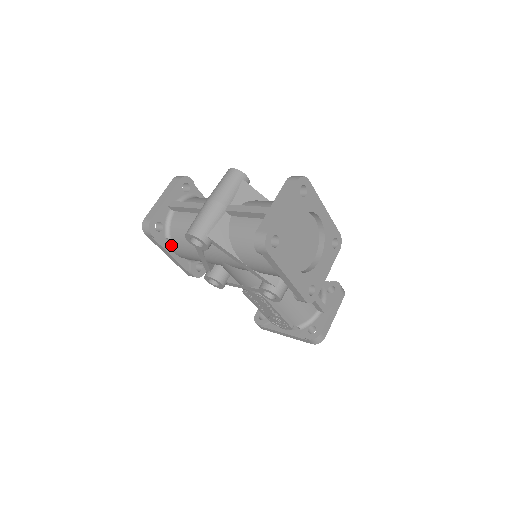
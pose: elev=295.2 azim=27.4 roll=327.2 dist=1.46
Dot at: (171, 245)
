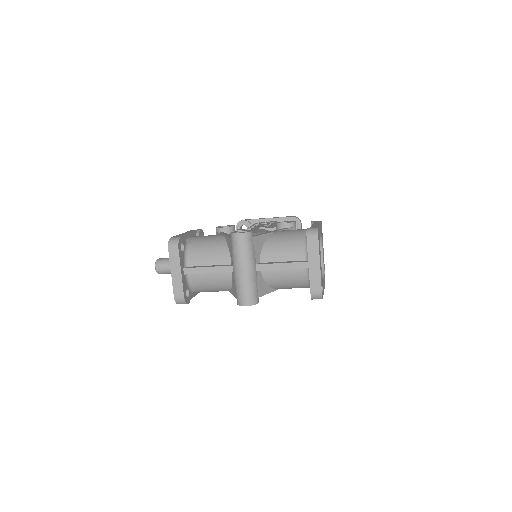
Dot at: occluded
